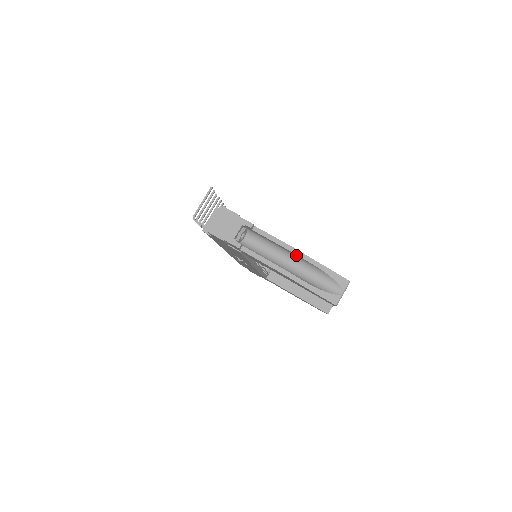
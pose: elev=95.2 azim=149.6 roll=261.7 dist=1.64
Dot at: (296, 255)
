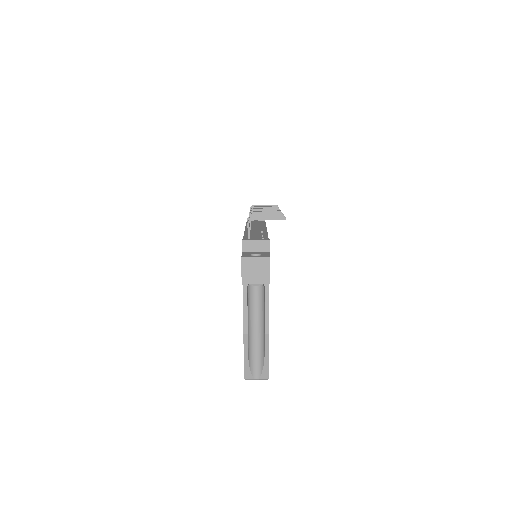
Dot at: (265, 334)
